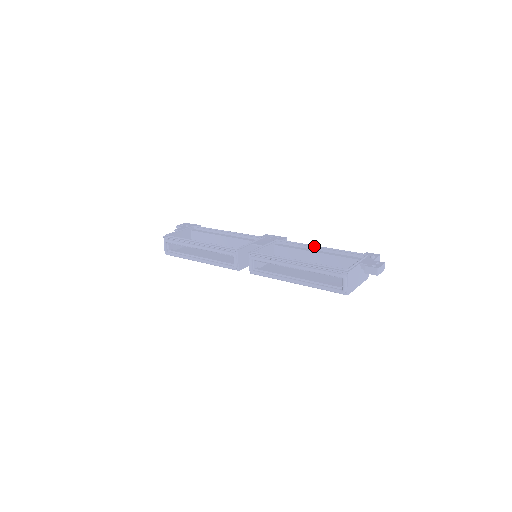
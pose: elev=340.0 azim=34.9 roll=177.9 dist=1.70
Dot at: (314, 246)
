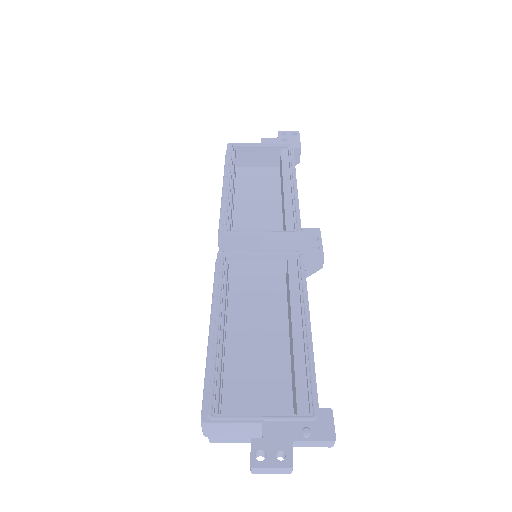
Dot at: (304, 314)
